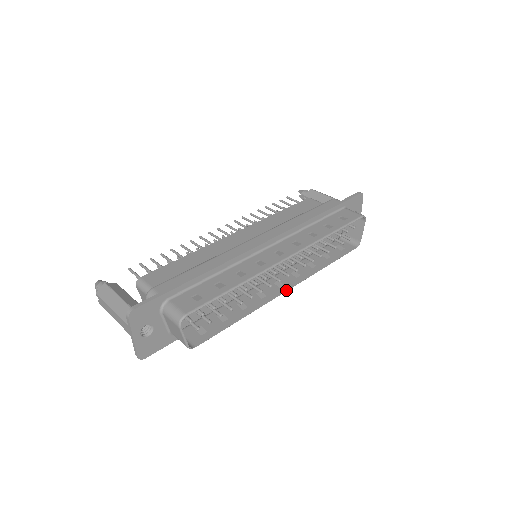
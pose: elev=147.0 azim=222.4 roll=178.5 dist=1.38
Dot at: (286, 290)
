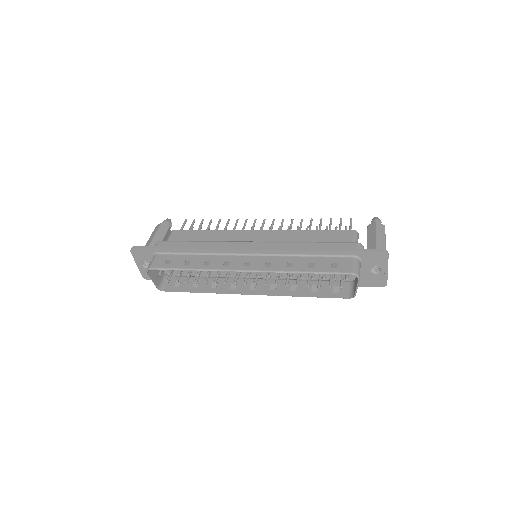
Dot at: (250, 294)
